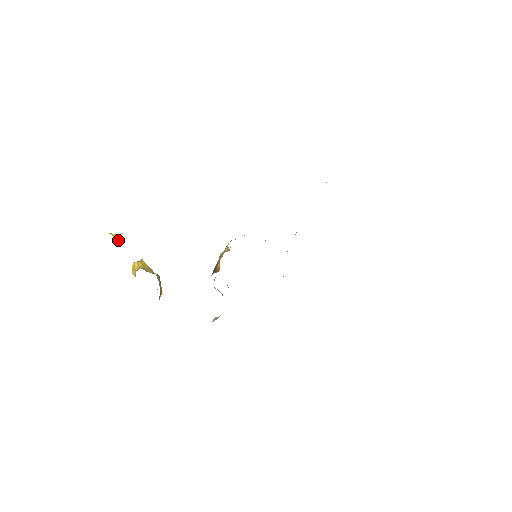
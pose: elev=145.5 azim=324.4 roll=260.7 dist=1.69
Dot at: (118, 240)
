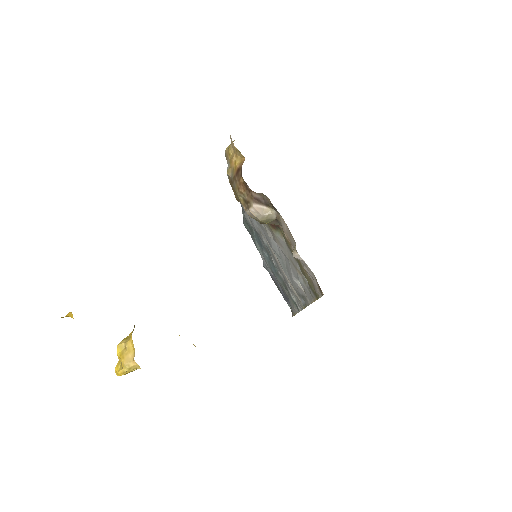
Dot at: occluded
